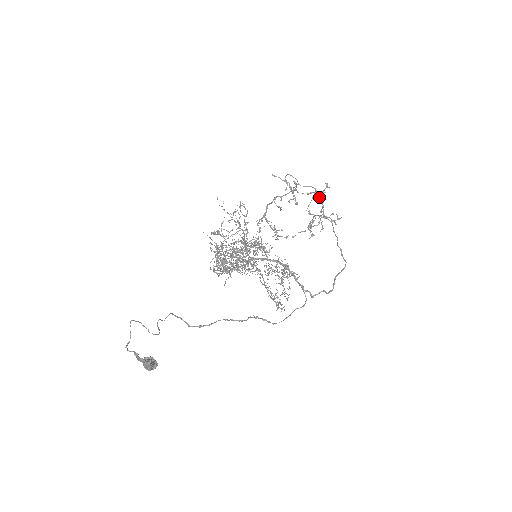
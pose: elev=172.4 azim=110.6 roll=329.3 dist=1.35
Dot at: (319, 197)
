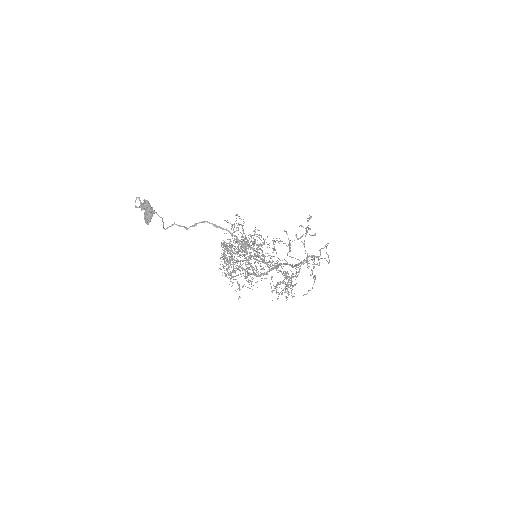
Dot at: occluded
